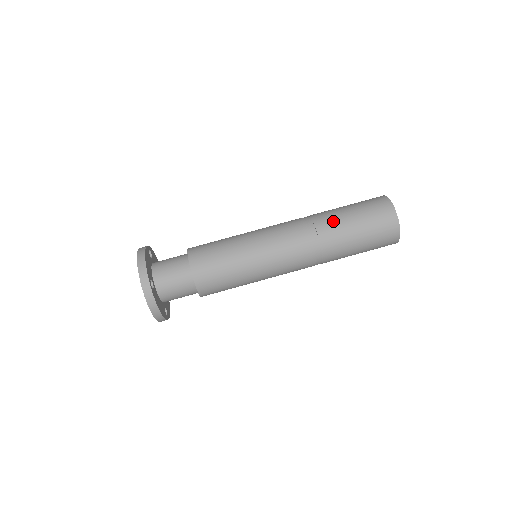
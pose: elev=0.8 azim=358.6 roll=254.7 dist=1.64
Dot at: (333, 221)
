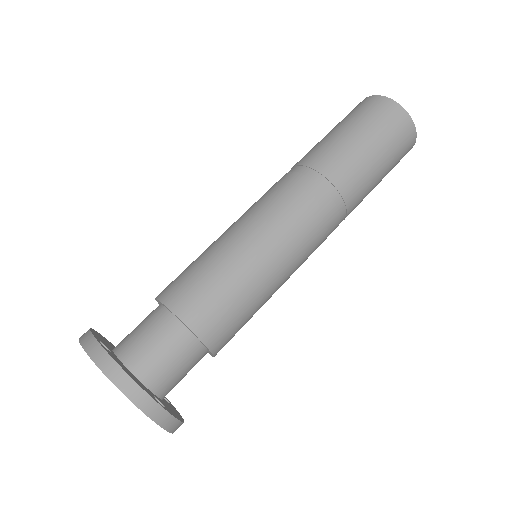
Dot at: (310, 150)
